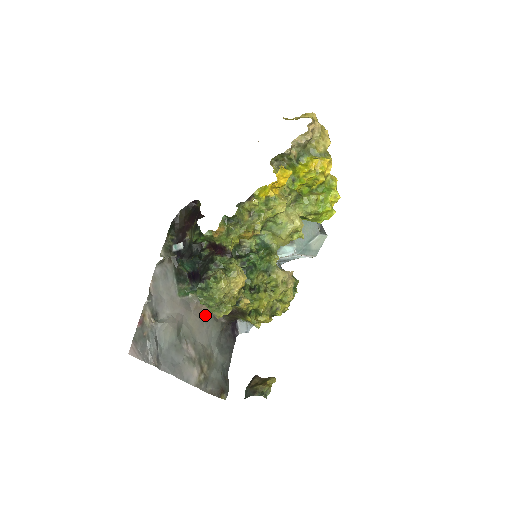
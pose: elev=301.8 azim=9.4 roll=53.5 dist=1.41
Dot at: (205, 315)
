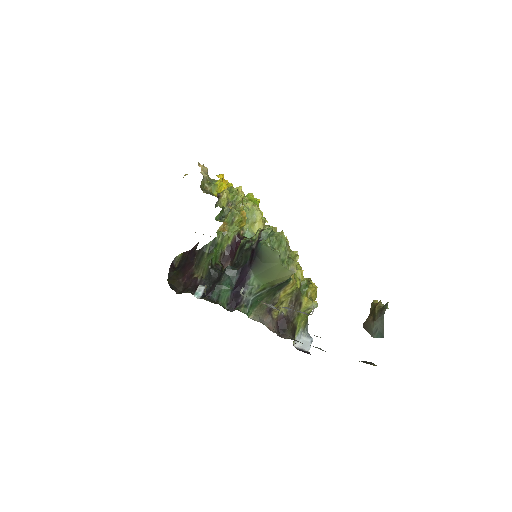
Dot at: occluded
